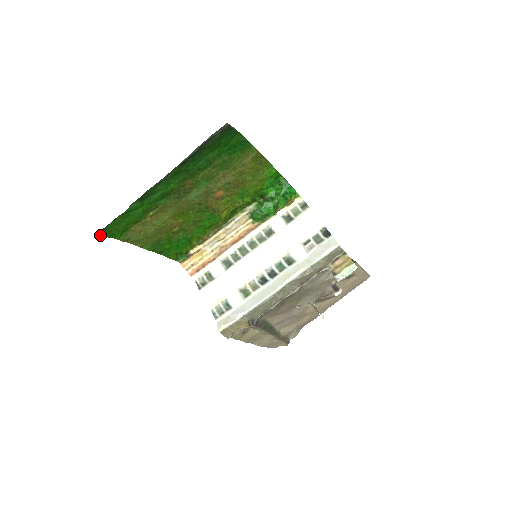
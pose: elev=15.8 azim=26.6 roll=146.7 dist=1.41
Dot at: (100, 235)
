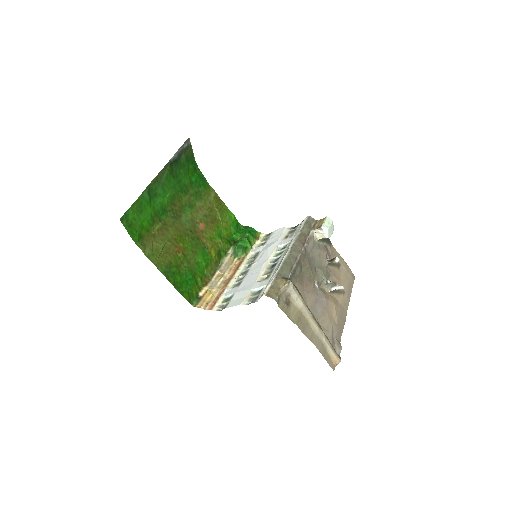
Dot at: (123, 224)
